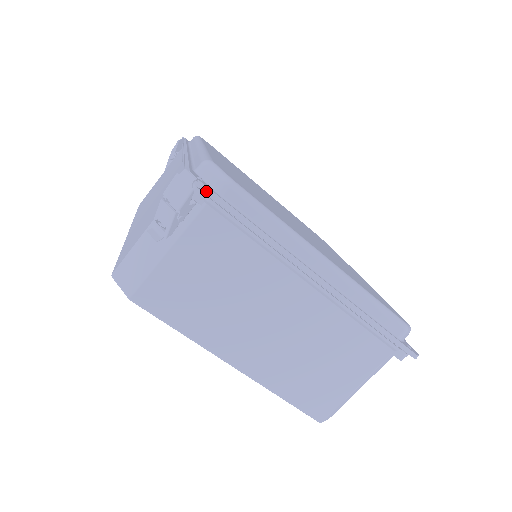
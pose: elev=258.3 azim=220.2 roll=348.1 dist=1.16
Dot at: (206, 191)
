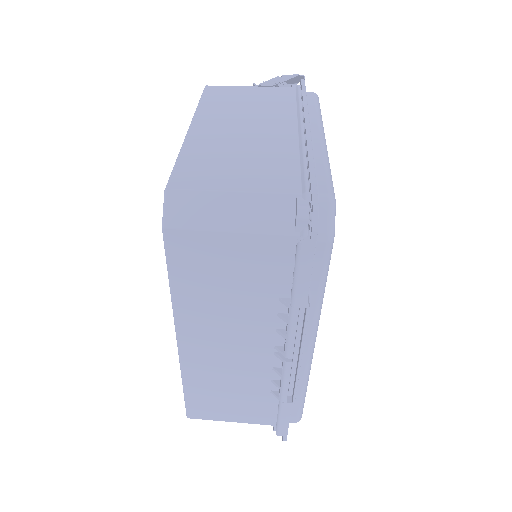
Dot at: (303, 83)
